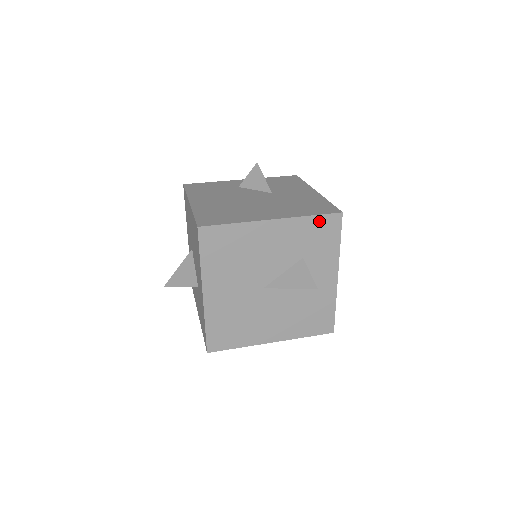
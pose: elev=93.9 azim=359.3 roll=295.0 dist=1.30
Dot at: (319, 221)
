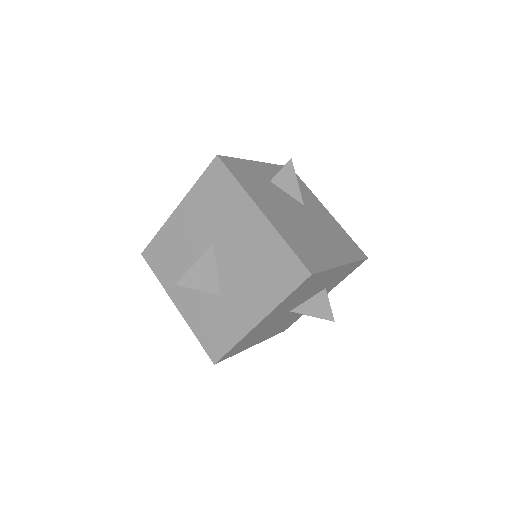
Dot at: (356, 264)
